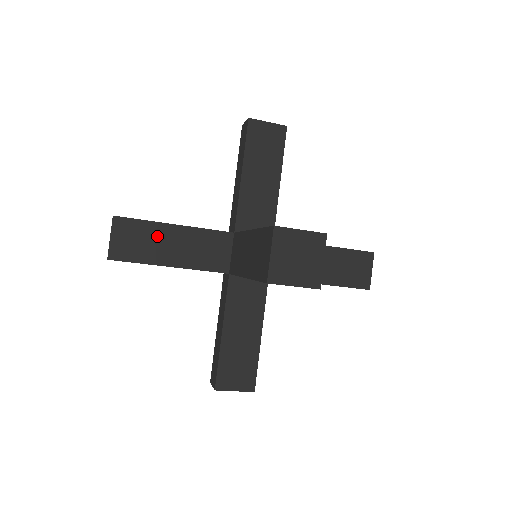
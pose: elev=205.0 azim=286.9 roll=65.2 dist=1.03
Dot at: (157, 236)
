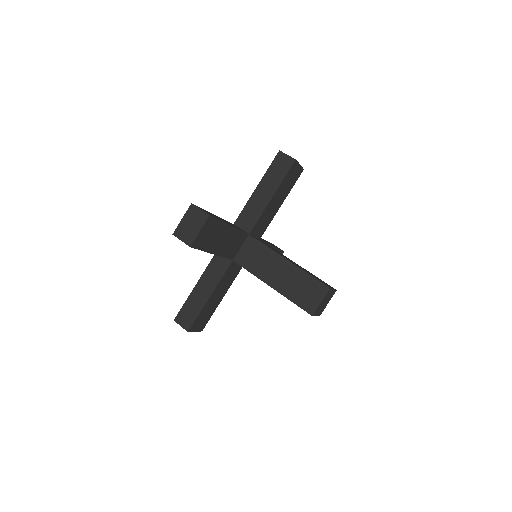
Dot at: (220, 233)
